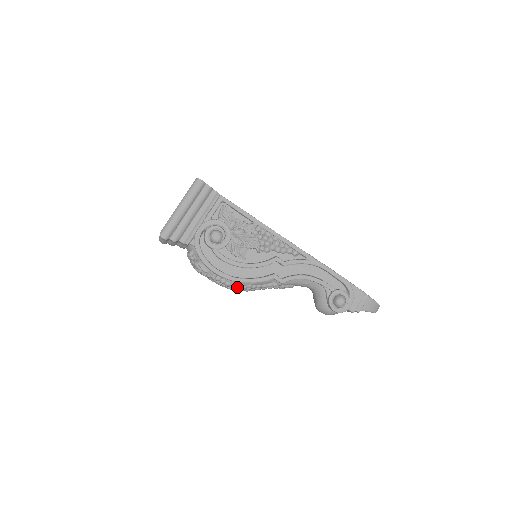
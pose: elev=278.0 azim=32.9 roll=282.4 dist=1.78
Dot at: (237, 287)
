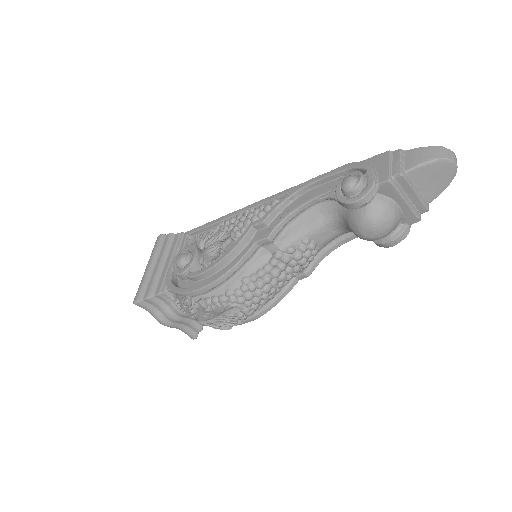
Dot at: (234, 294)
